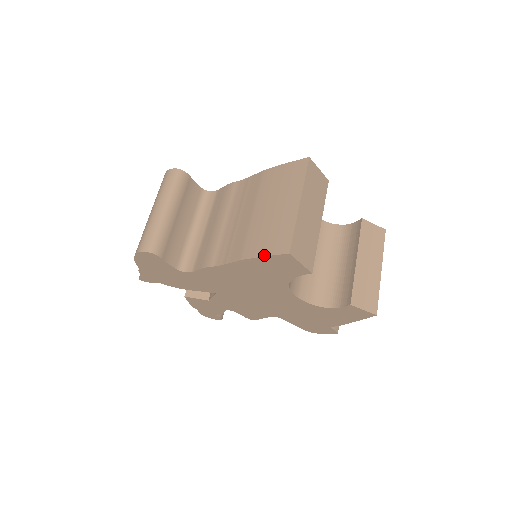
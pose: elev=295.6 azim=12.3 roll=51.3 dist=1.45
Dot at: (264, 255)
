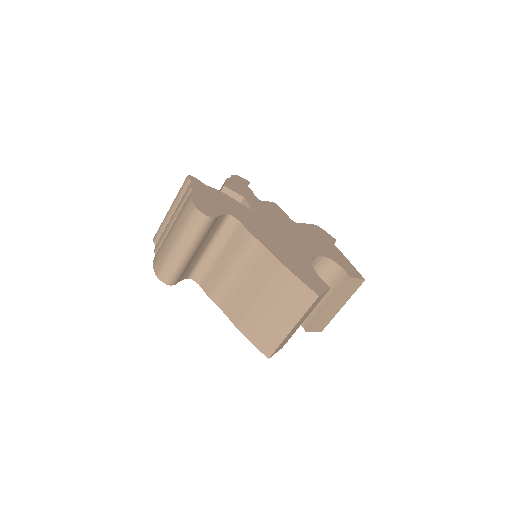
Dot at: (252, 343)
